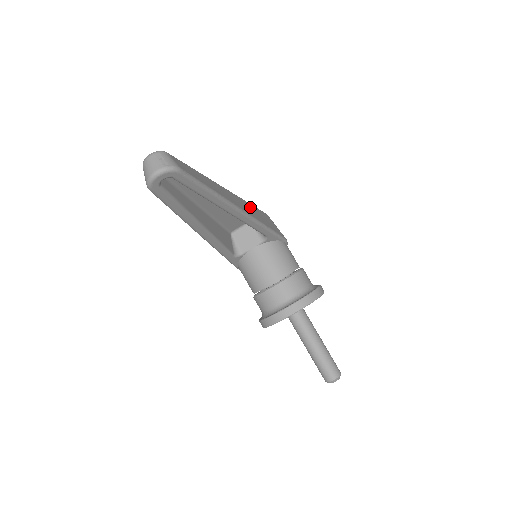
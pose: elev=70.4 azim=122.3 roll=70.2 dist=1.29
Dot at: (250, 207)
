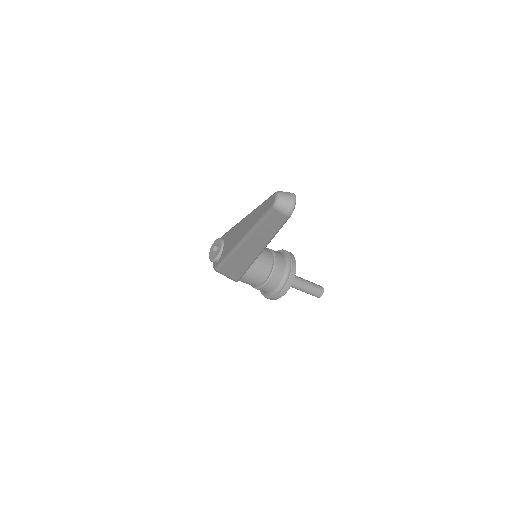
Dot at: occluded
